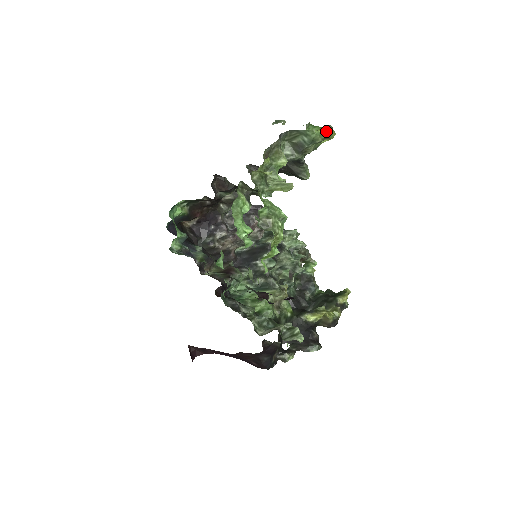
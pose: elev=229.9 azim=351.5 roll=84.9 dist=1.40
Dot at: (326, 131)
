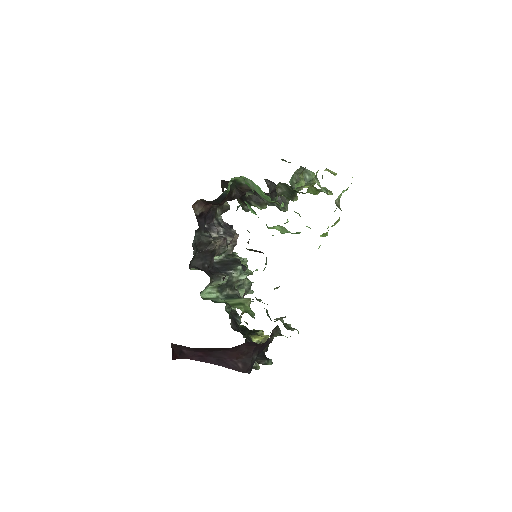
Dot at: occluded
